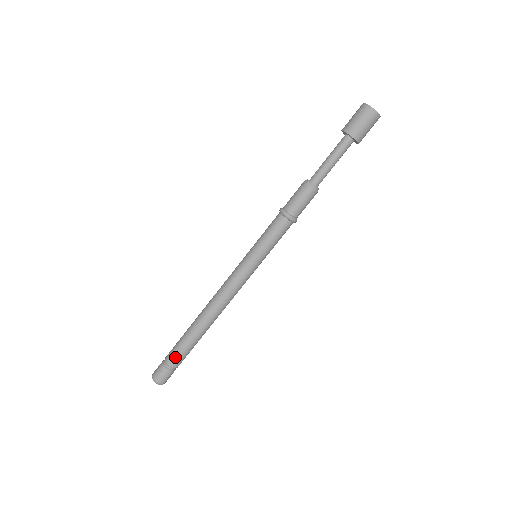
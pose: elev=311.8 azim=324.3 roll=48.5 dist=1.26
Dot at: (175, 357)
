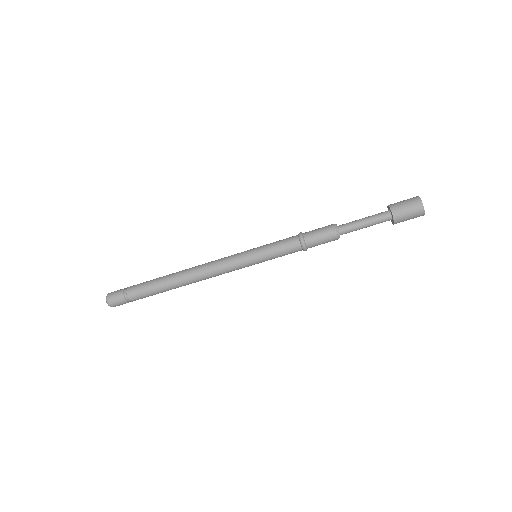
Dot at: (137, 294)
